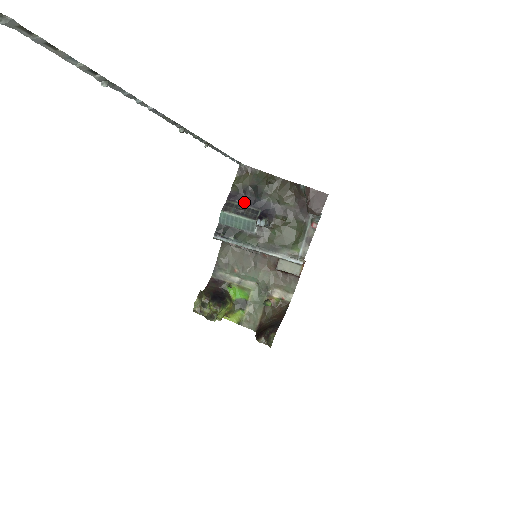
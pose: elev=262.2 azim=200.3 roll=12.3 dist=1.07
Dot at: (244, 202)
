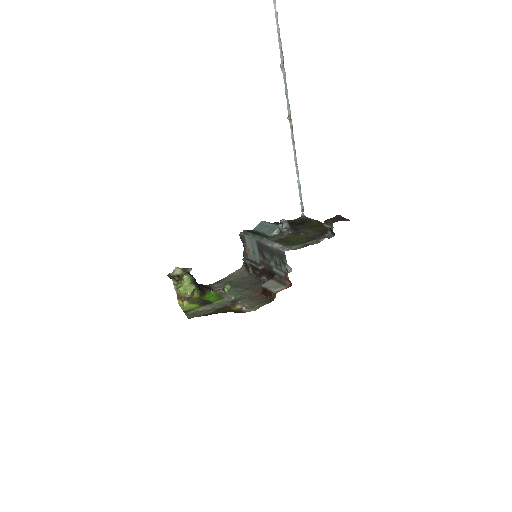
Dot at: occluded
